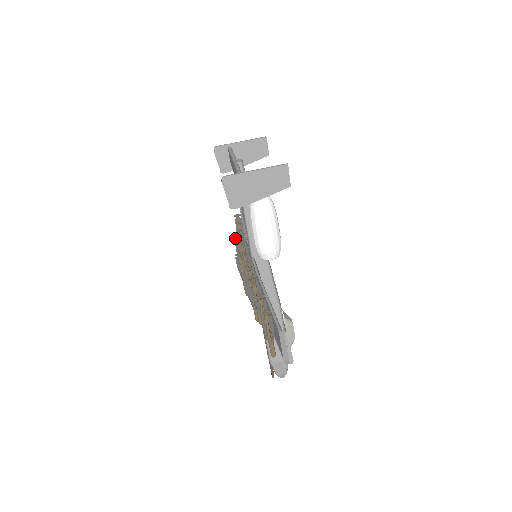
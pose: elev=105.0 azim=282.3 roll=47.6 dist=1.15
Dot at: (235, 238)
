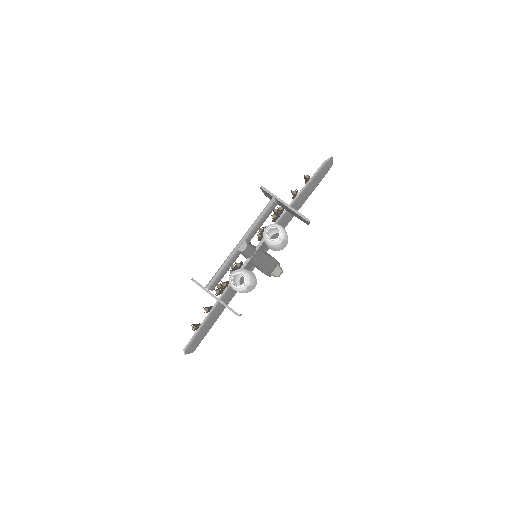
Dot at: (273, 210)
